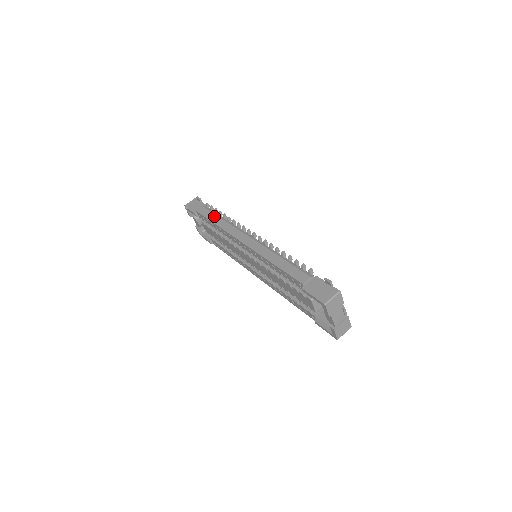
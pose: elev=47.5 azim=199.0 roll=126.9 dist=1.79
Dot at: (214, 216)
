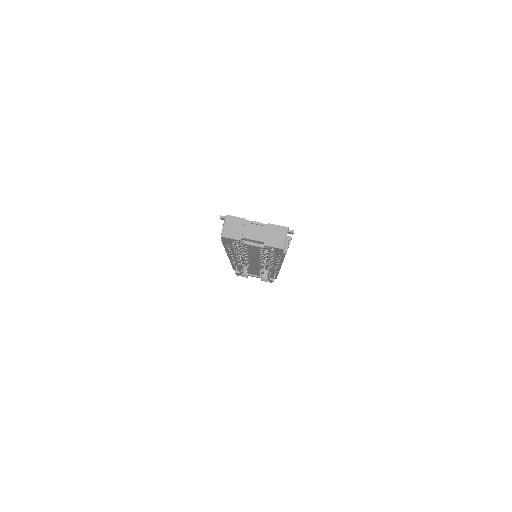
Dot at: occluded
